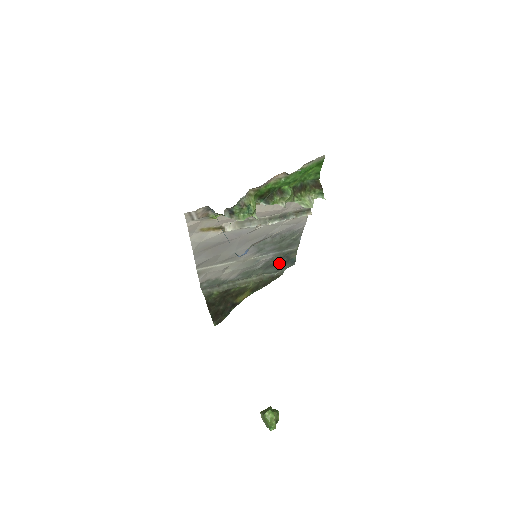
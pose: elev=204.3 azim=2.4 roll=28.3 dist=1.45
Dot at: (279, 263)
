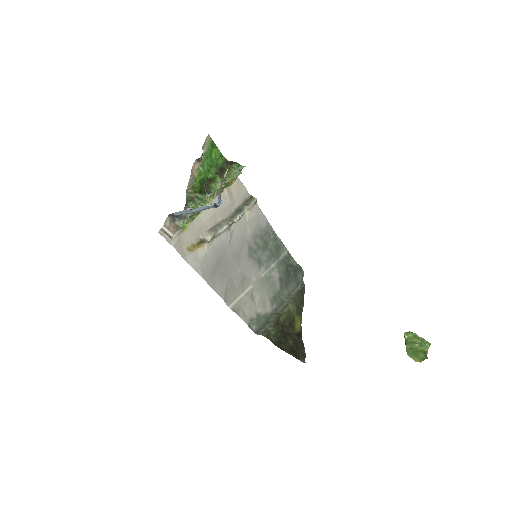
Dot at: (290, 276)
